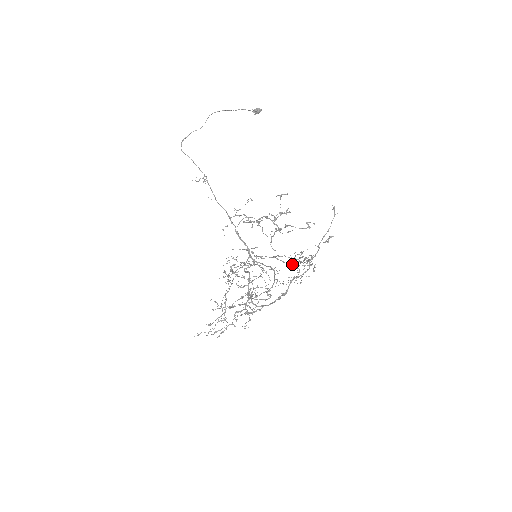
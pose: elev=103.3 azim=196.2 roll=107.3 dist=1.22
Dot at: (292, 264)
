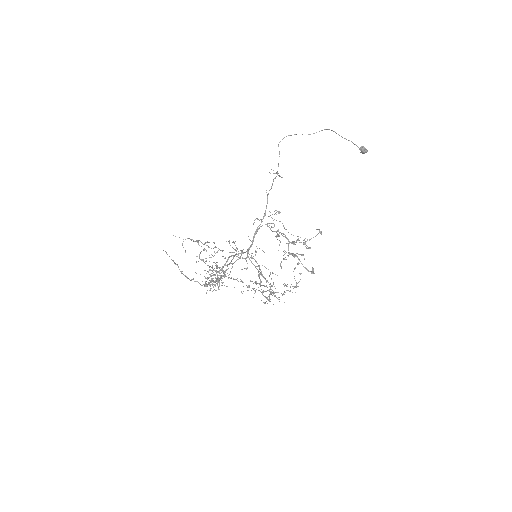
Dot at: (261, 282)
